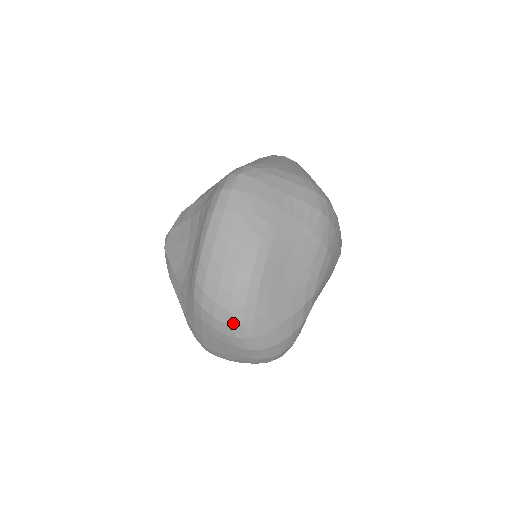
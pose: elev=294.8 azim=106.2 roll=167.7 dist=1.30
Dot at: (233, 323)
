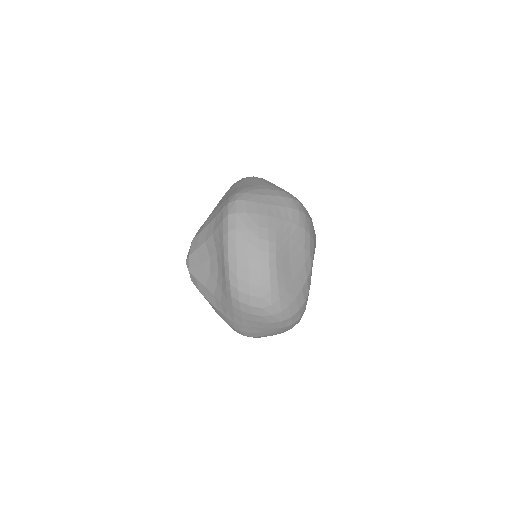
Dot at: (266, 306)
